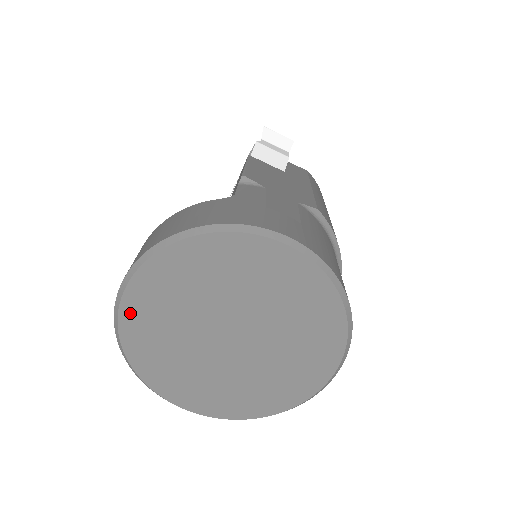
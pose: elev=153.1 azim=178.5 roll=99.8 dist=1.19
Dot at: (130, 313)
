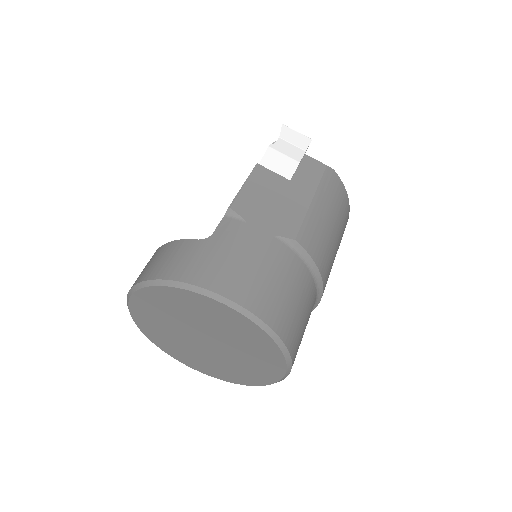
Dot at: (136, 313)
